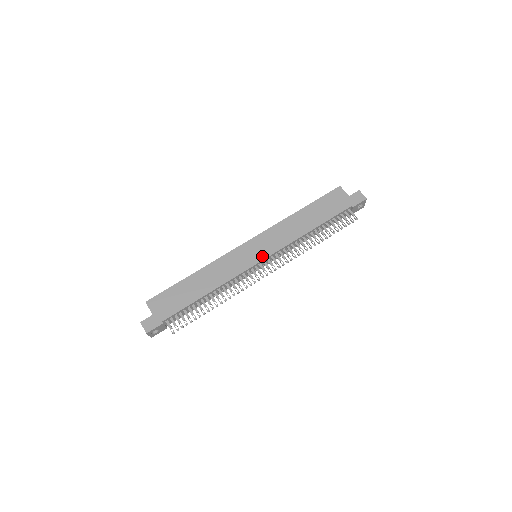
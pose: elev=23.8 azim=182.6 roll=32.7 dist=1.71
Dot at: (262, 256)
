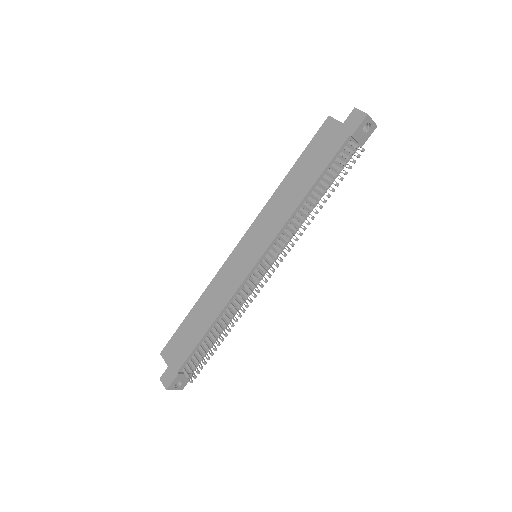
Dot at: (257, 255)
